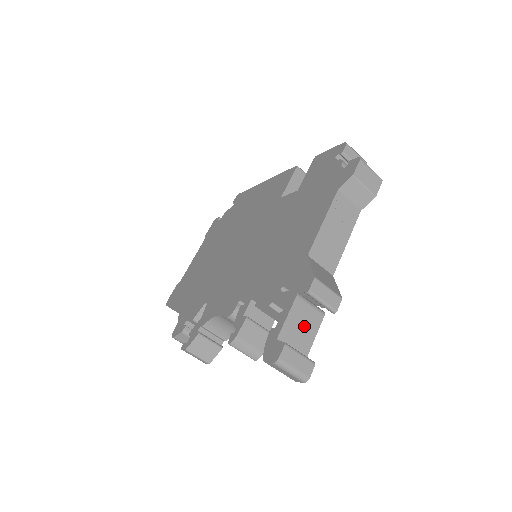
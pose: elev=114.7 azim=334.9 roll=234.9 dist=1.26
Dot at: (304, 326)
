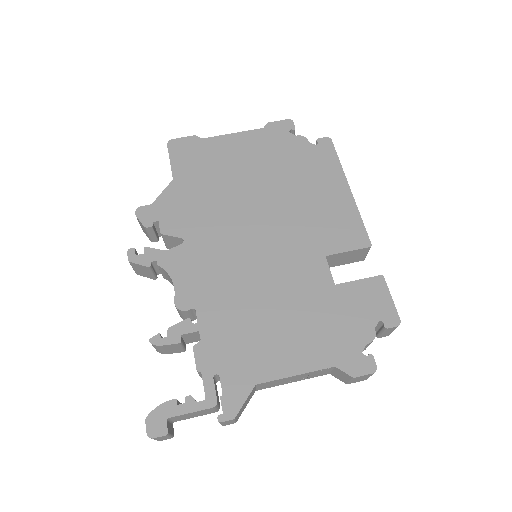
Dot at: (196, 415)
